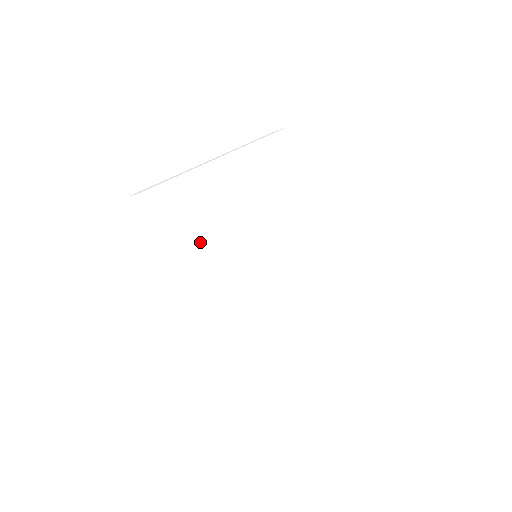
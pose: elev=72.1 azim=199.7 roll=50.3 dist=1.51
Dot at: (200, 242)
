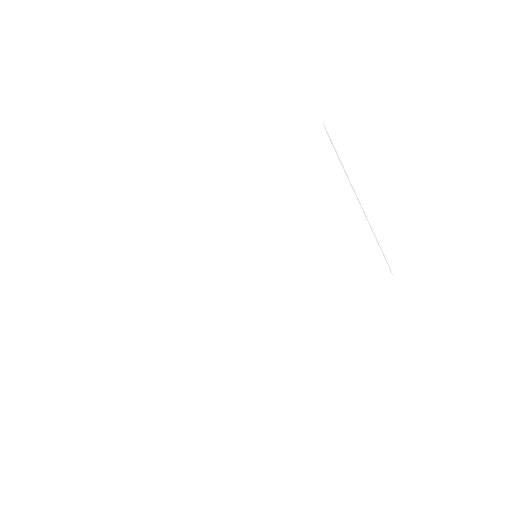
Dot at: (168, 264)
